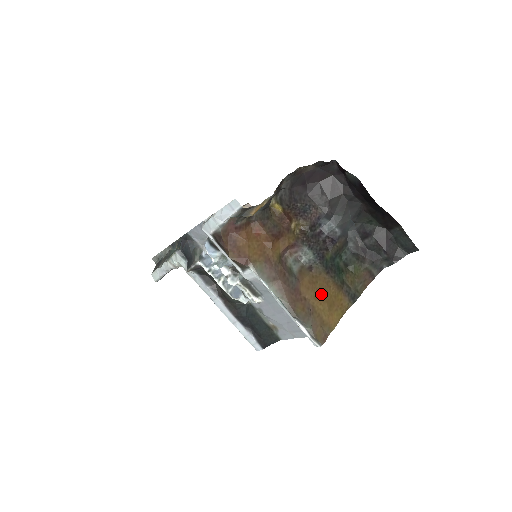
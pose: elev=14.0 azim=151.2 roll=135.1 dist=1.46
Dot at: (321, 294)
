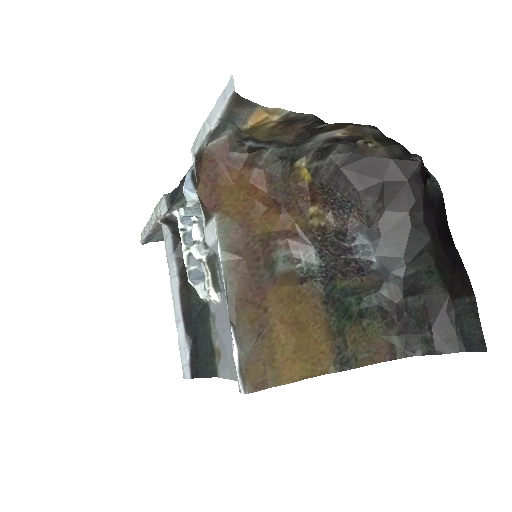
Dot at: (295, 321)
